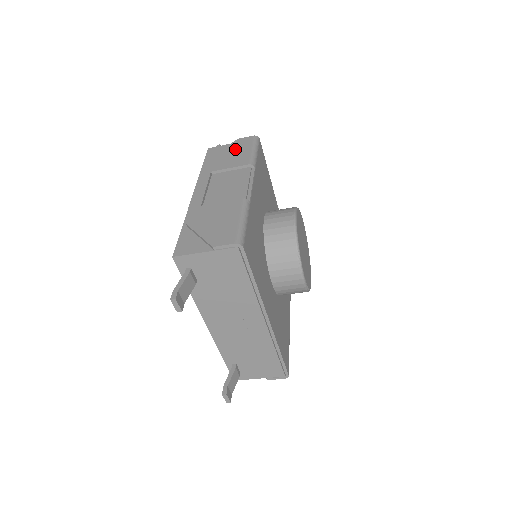
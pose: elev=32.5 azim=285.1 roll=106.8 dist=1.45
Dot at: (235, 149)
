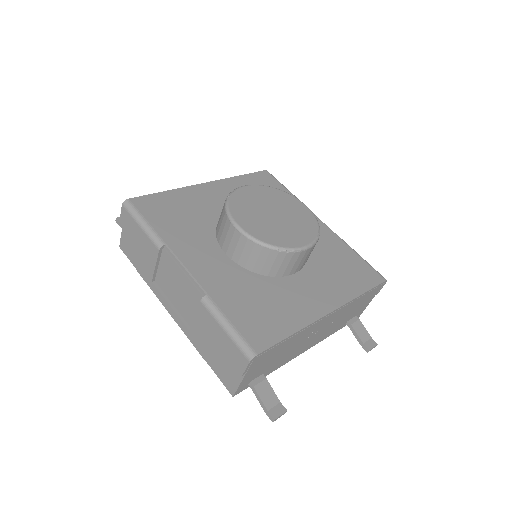
Dot at: (133, 237)
